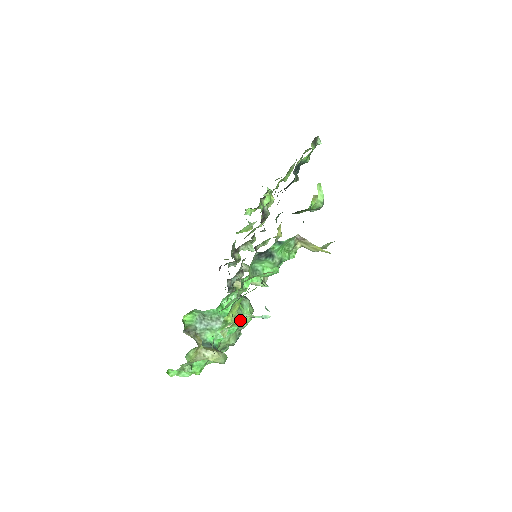
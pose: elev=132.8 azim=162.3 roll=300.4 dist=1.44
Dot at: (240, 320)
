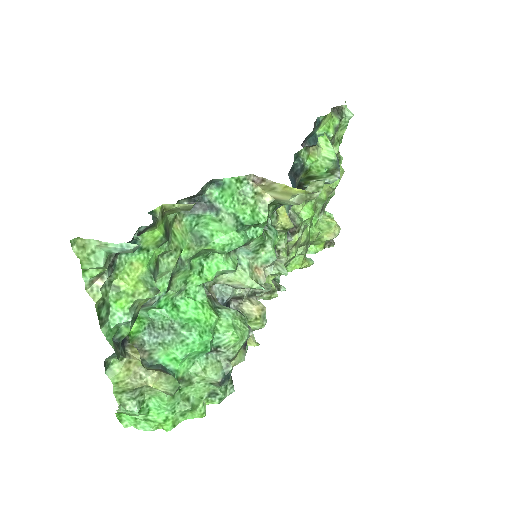
Dot at: (86, 251)
